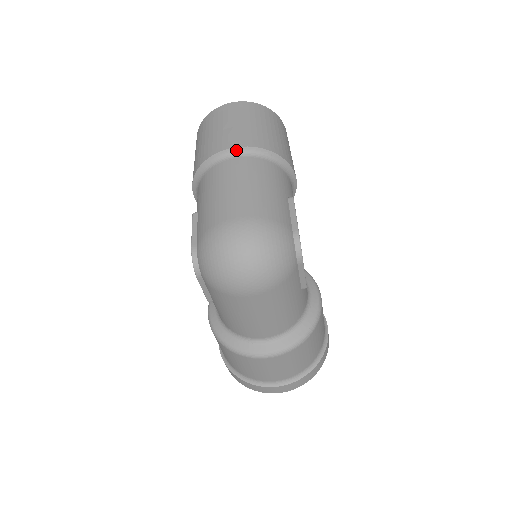
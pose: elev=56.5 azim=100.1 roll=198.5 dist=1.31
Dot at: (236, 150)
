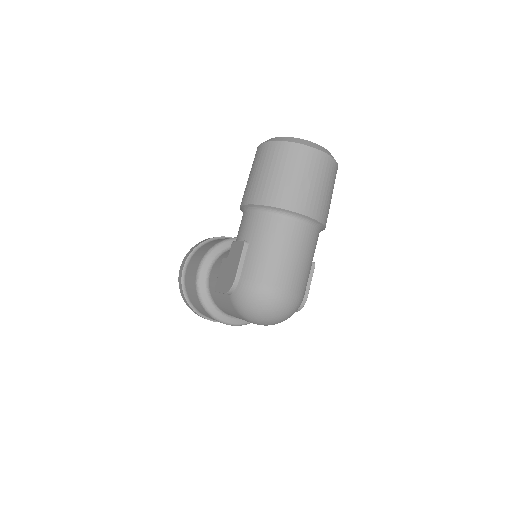
Dot at: (303, 217)
